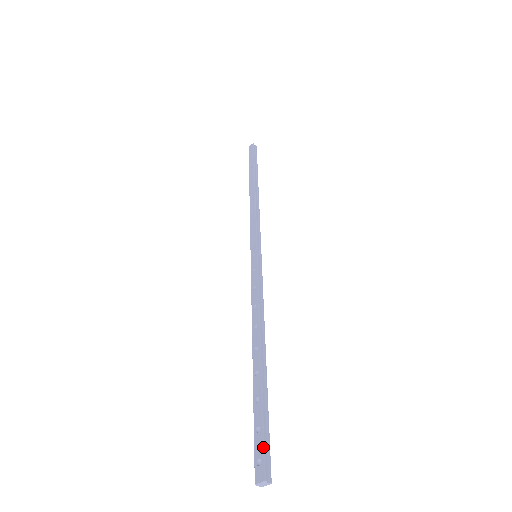
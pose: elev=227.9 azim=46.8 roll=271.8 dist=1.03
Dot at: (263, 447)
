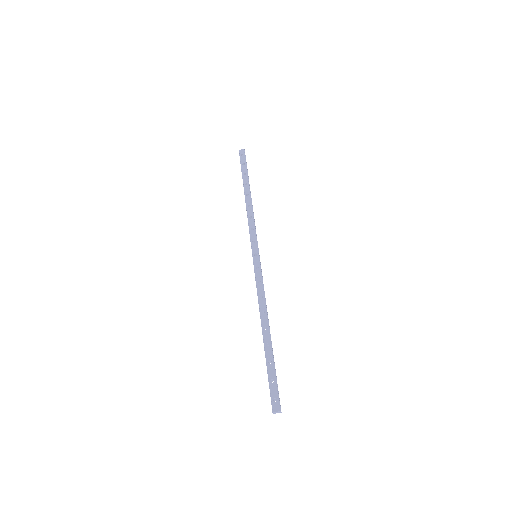
Dot at: (278, 392)
